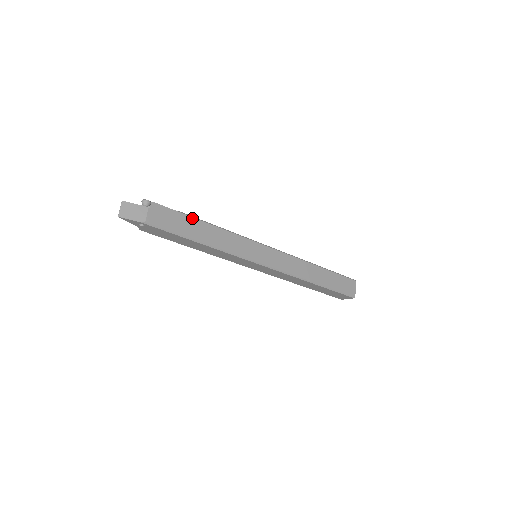
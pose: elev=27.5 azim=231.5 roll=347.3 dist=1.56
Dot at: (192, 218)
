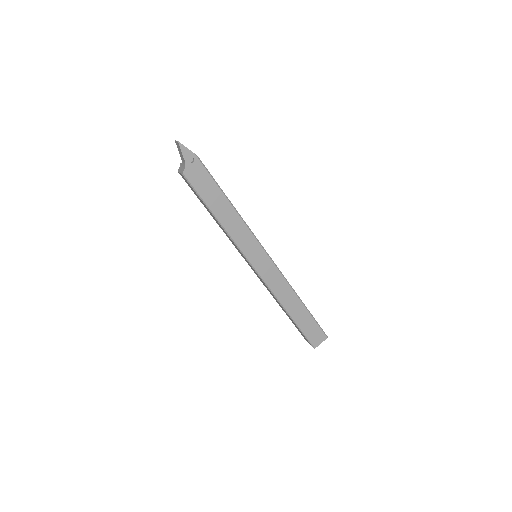
Dot at: occluded
